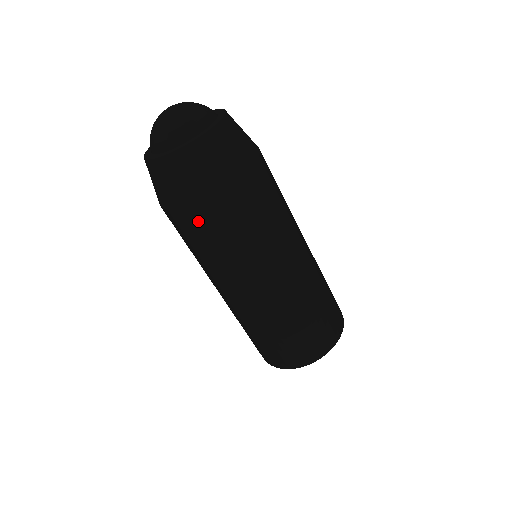
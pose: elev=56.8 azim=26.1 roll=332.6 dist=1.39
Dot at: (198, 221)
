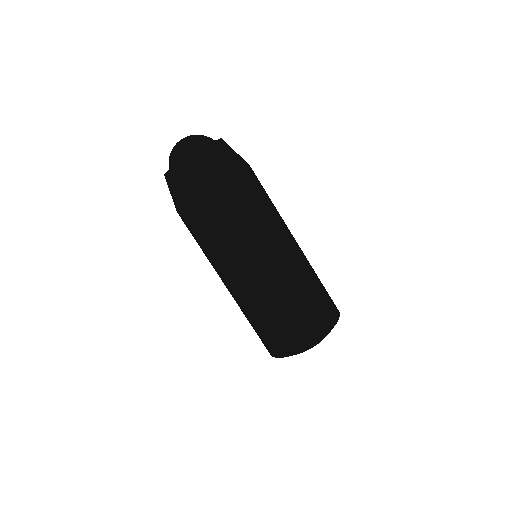
Dot at: (214, 203)
